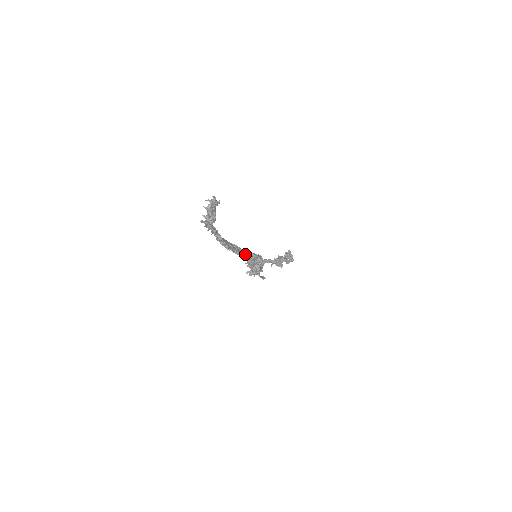
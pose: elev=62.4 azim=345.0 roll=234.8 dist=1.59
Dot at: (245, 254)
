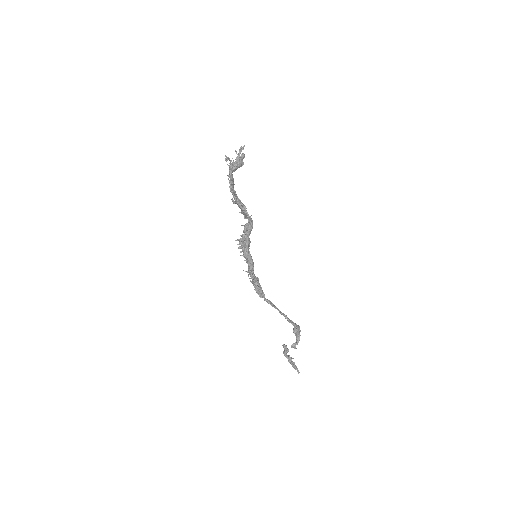
Dot at: (240, 201)
